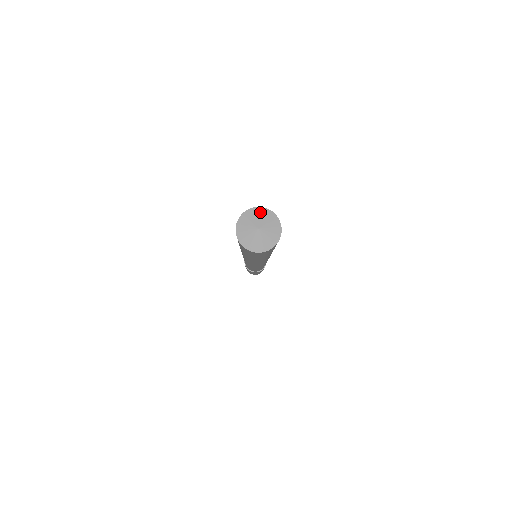
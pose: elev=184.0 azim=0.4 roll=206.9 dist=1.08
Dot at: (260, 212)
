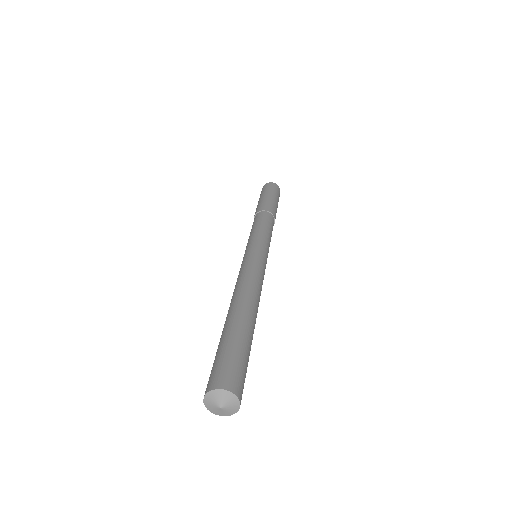
Dot at: (229, 396)
